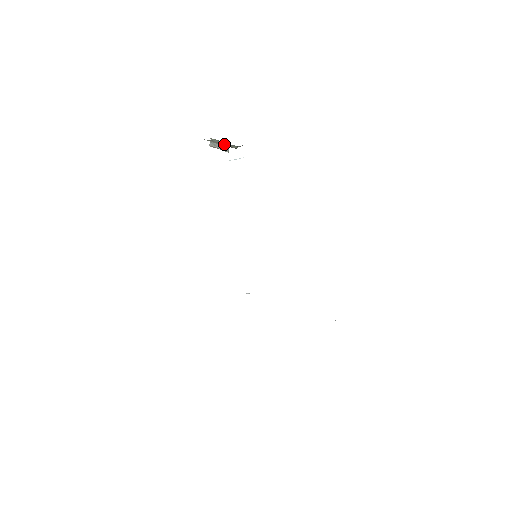
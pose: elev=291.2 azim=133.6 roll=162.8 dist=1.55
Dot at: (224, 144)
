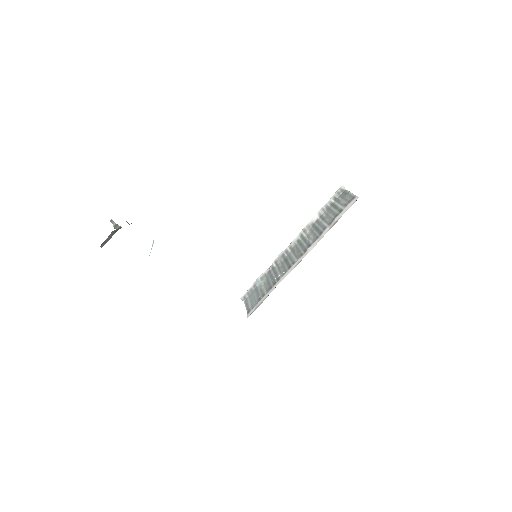
Dot at: occluded
